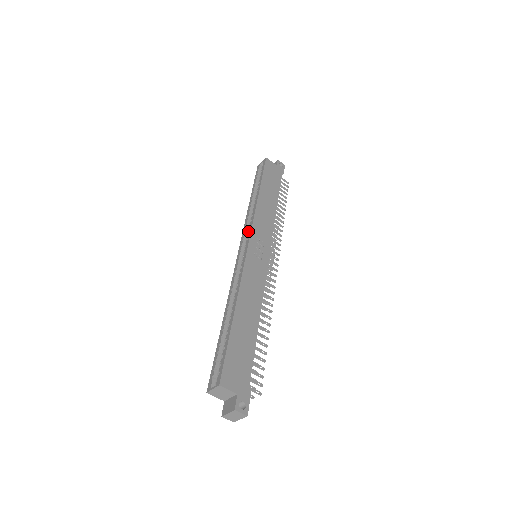
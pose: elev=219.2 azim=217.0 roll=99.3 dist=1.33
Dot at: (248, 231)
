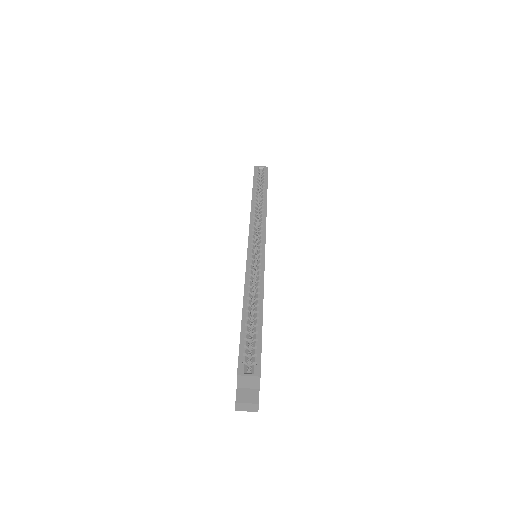
Dot at: occluded
